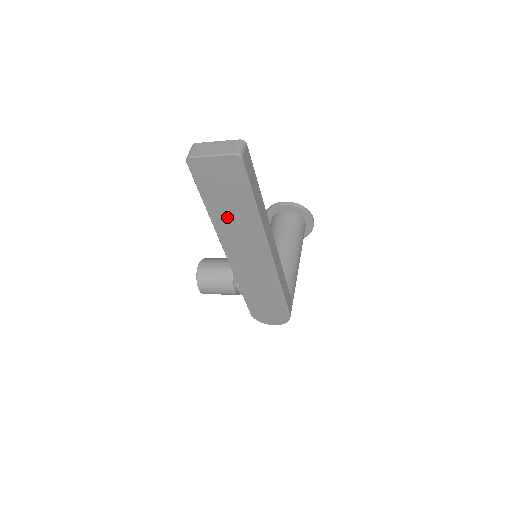
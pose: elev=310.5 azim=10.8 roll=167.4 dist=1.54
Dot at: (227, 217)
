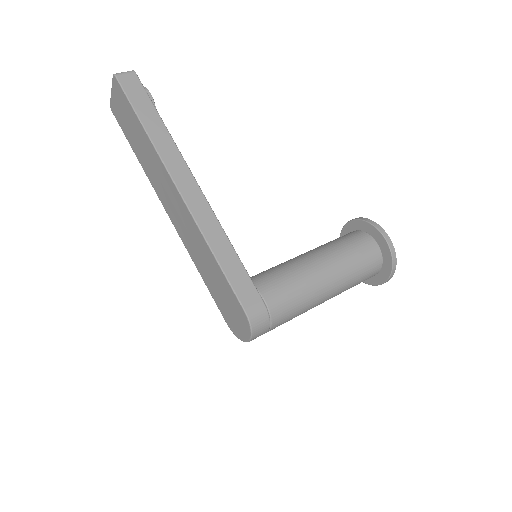
Dot at: (144, 158)
